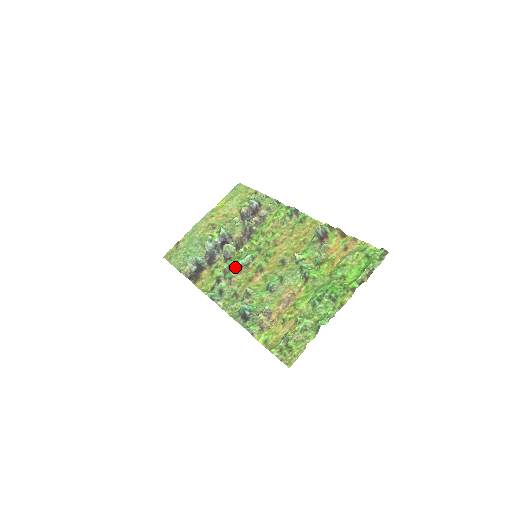
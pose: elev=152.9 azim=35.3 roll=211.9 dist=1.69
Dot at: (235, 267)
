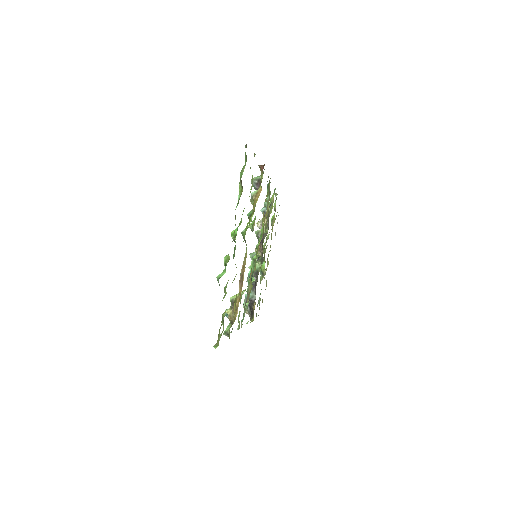
Dot at: (251, 280)
